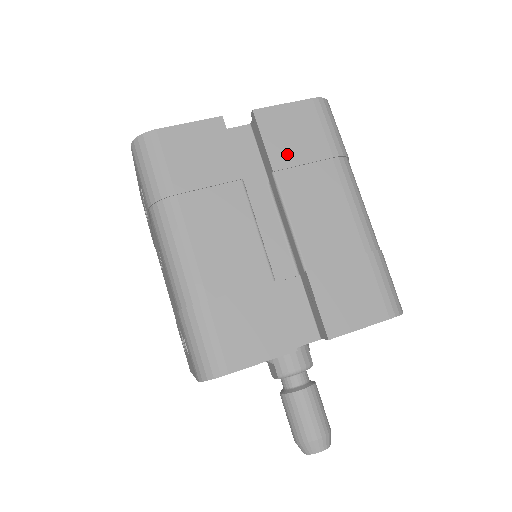
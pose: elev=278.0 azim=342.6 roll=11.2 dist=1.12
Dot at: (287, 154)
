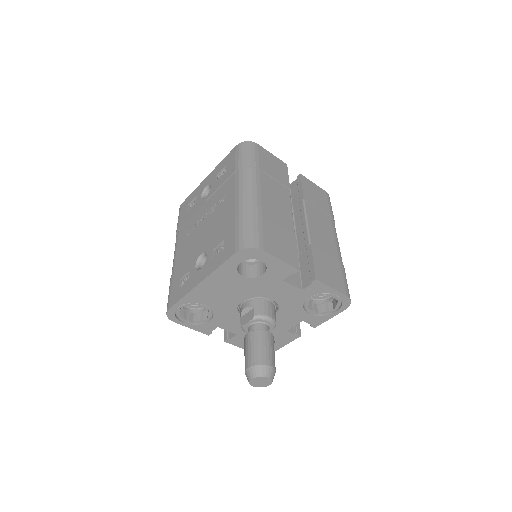
Dot at: (311, 199)
